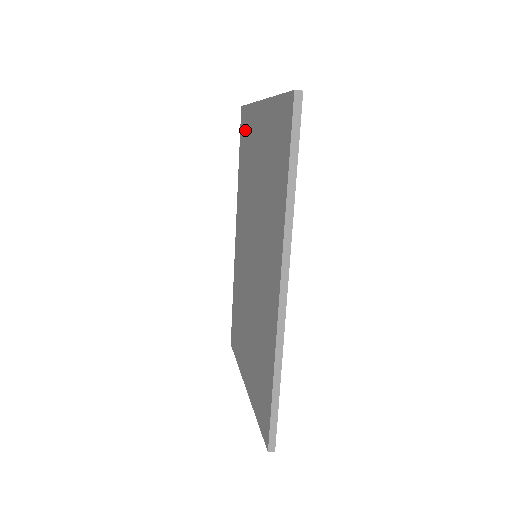
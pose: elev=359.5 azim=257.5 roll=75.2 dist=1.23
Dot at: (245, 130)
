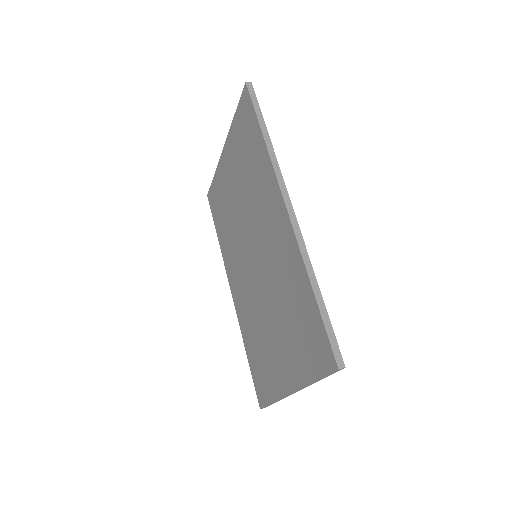
Dot at: (215, 198)
